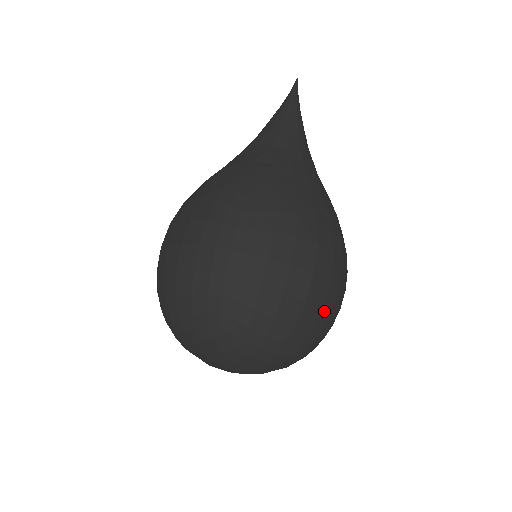
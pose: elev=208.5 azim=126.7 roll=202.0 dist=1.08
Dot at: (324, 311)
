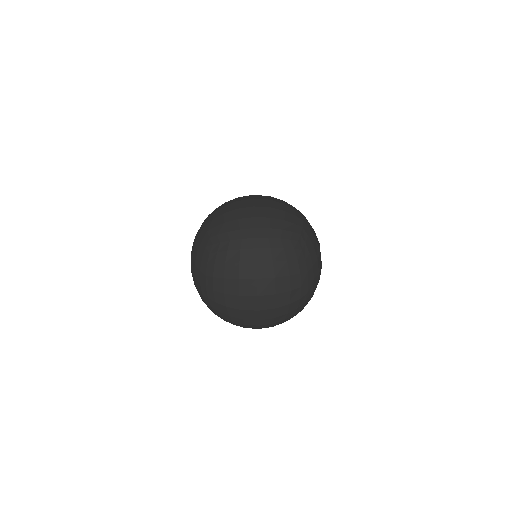
Dot at: occluded
